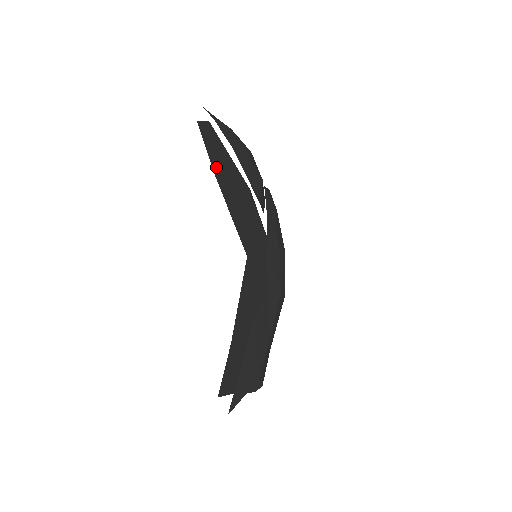
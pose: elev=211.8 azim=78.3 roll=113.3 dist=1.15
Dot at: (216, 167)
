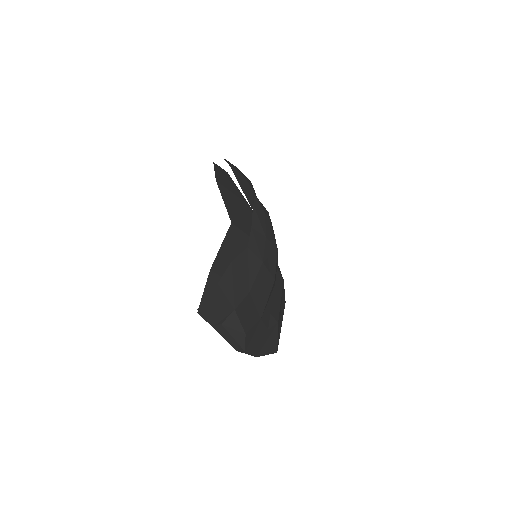
Dot at: (219, 179)
